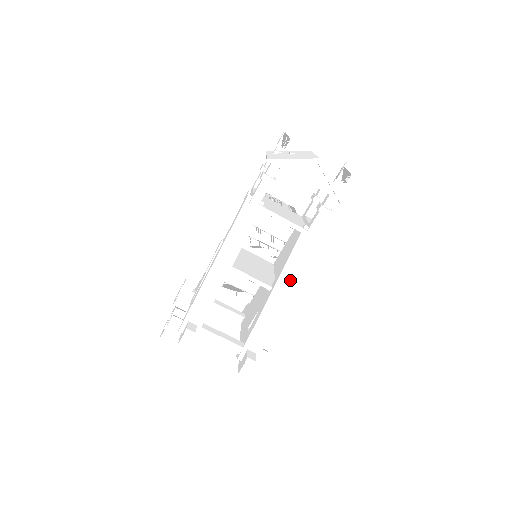
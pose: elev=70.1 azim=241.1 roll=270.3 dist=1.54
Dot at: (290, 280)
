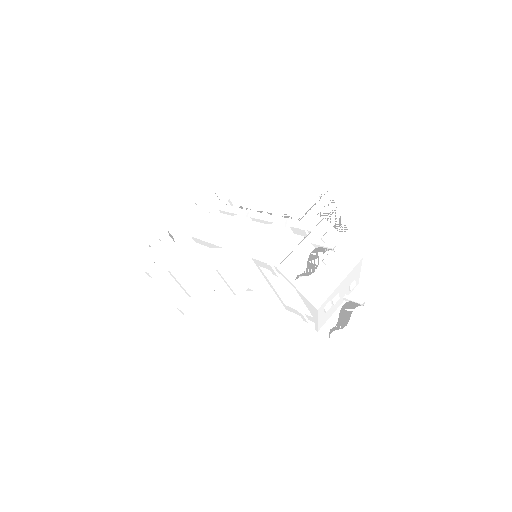
Dot at: (249, 307)
